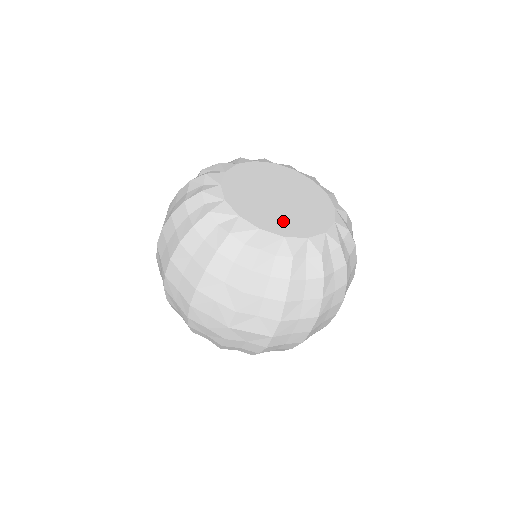
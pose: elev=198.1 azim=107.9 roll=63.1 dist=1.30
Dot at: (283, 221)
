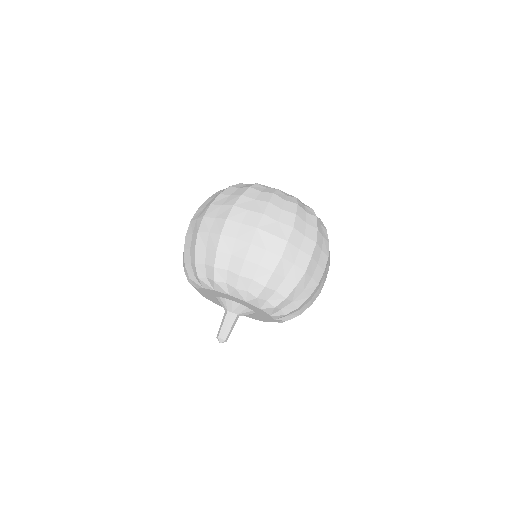
Dot at: occluded
